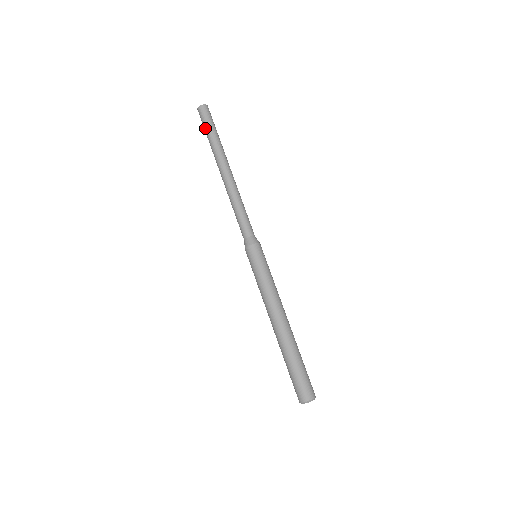
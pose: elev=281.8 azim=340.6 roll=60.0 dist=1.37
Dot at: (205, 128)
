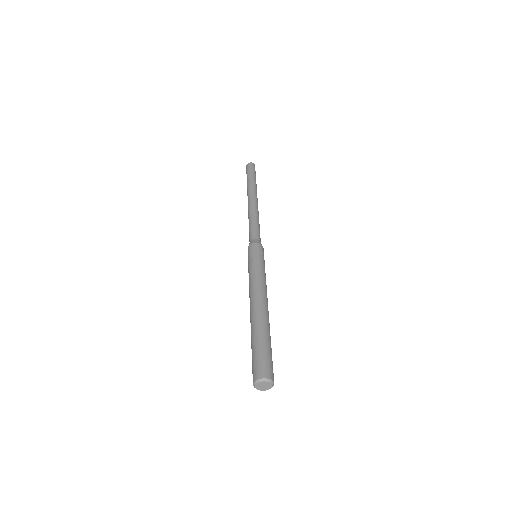
Dot at: occluded
